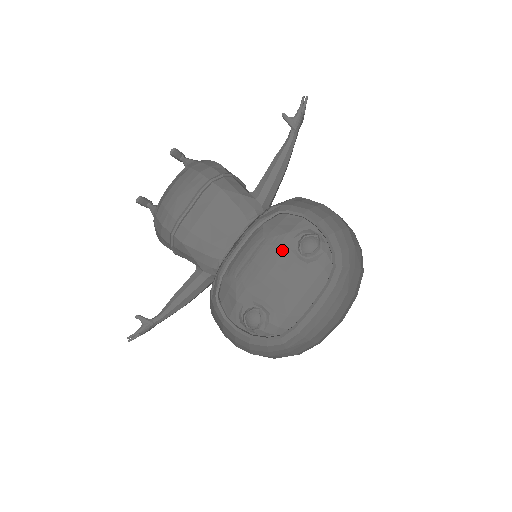
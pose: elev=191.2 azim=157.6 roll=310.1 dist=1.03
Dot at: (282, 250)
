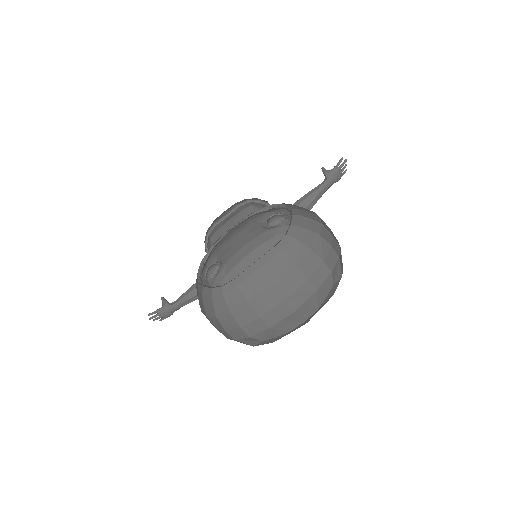
Dot at: (254, 221)
